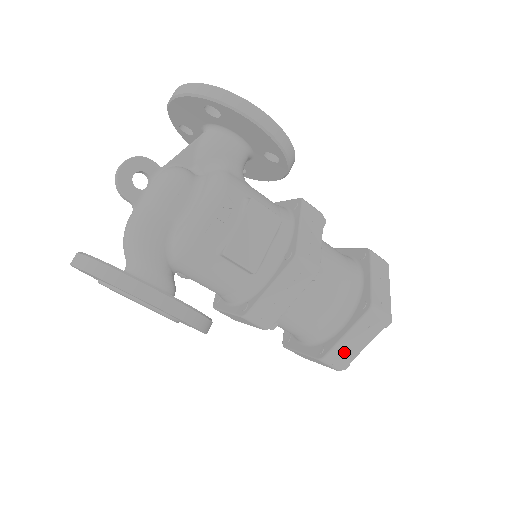
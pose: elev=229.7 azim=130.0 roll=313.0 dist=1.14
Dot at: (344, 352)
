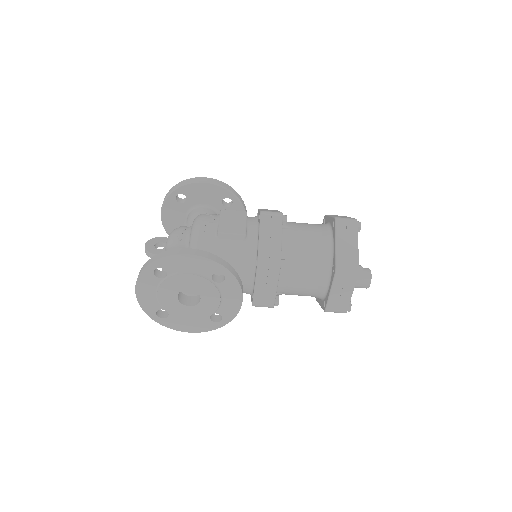
Dot at: (347, 256)
